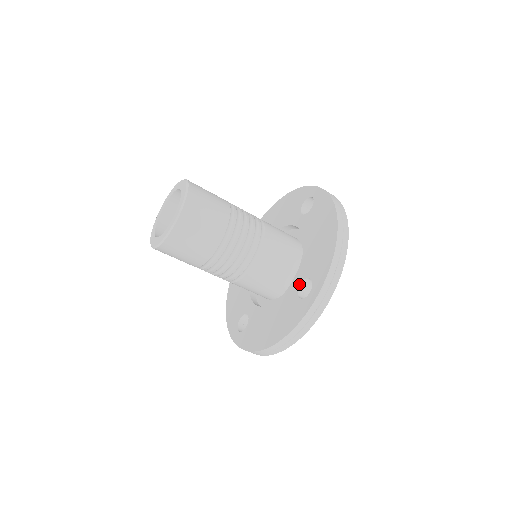
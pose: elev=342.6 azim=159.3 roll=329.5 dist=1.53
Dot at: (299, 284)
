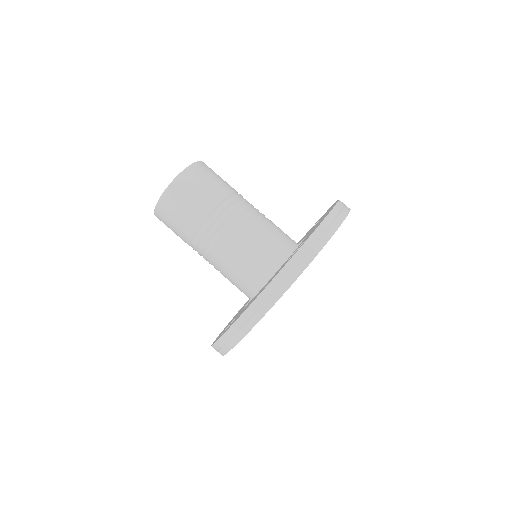
Dot at: occluded
